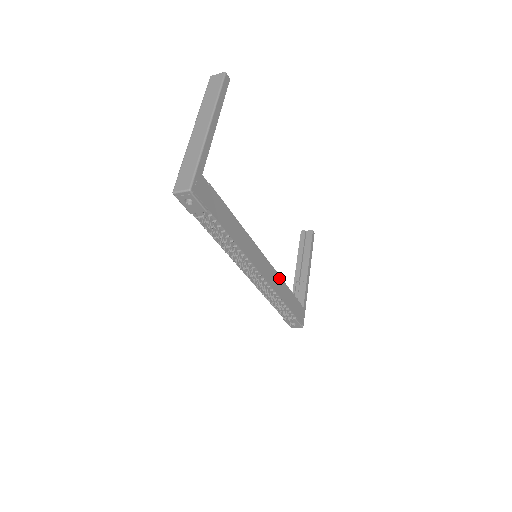
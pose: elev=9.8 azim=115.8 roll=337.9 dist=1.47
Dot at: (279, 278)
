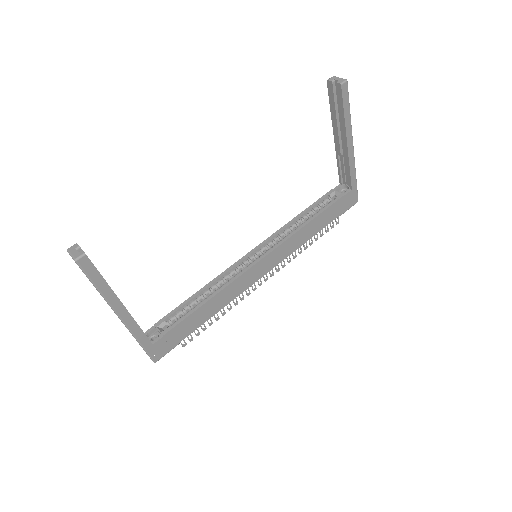
Dot at: (296, 235)
